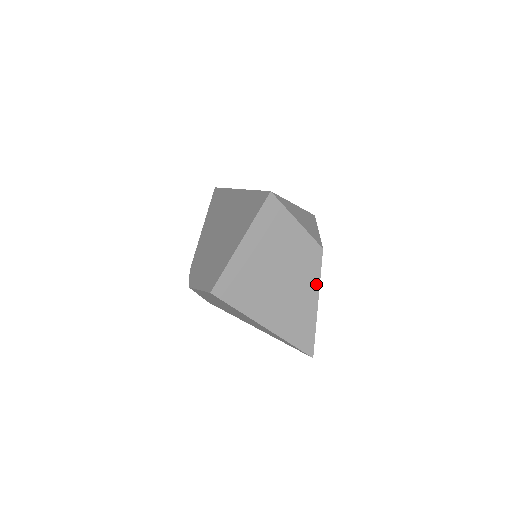
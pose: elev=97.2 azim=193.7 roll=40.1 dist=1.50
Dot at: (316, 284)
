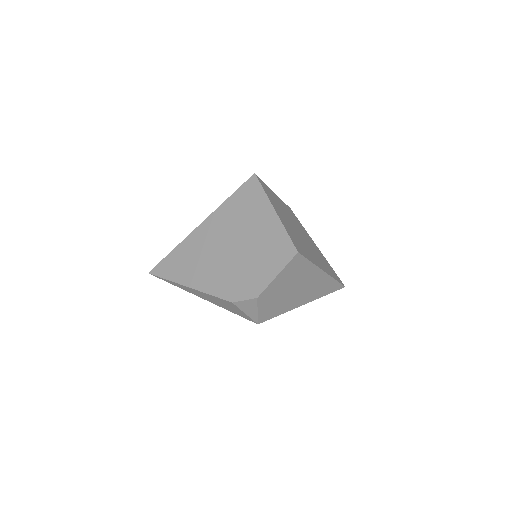
Dot at: (307, 234)
